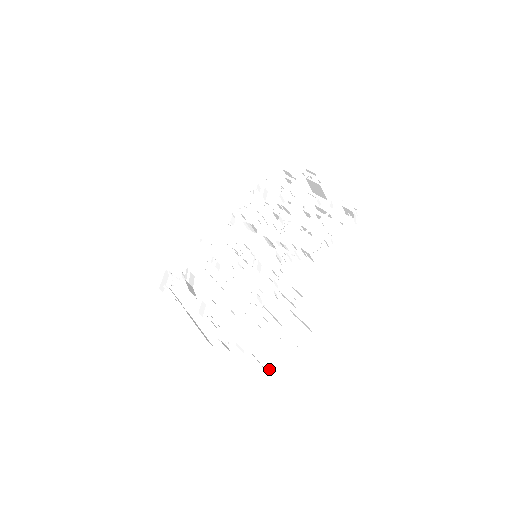
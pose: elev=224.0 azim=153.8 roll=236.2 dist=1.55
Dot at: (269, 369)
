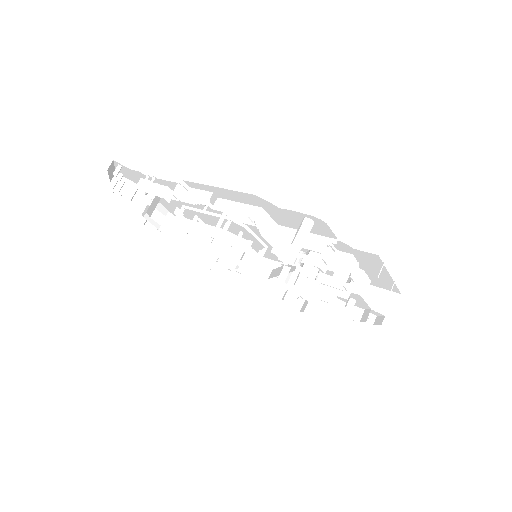
Dot at: occluded
